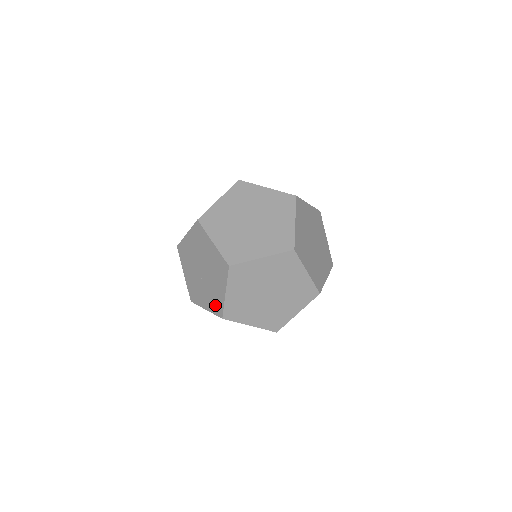
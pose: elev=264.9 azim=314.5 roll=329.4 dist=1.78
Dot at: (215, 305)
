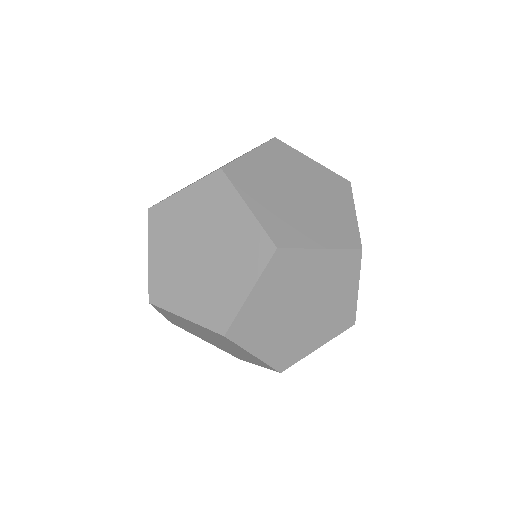
Dot at: occluded
